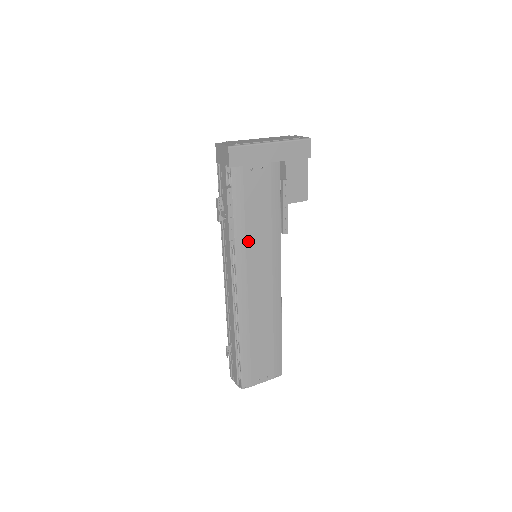
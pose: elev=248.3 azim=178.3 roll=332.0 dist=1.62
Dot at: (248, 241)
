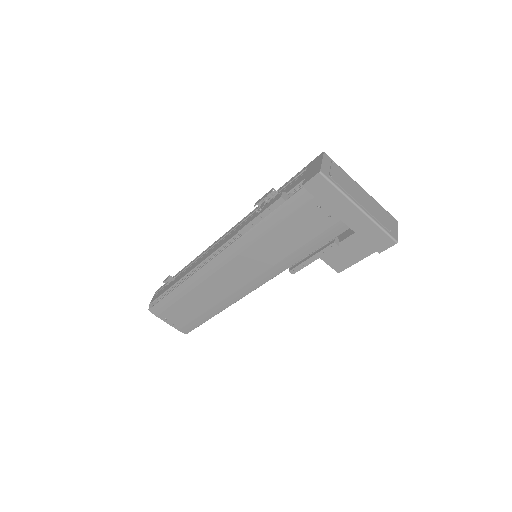
Dot at: (256, 244)
